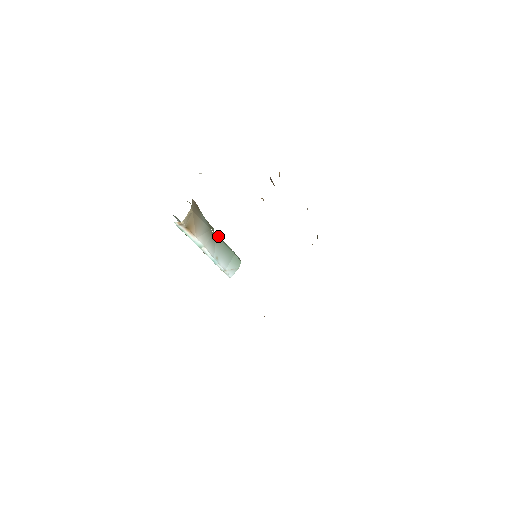
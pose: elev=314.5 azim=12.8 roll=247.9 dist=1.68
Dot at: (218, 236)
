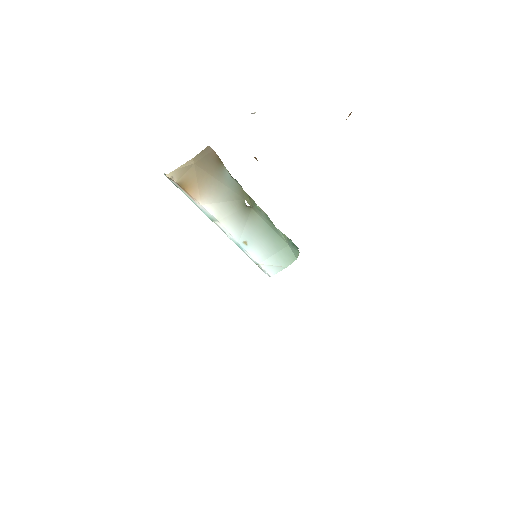
Dot at: (262, 212)
